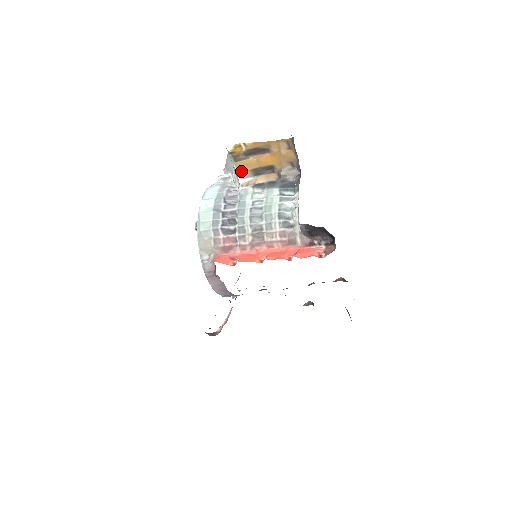
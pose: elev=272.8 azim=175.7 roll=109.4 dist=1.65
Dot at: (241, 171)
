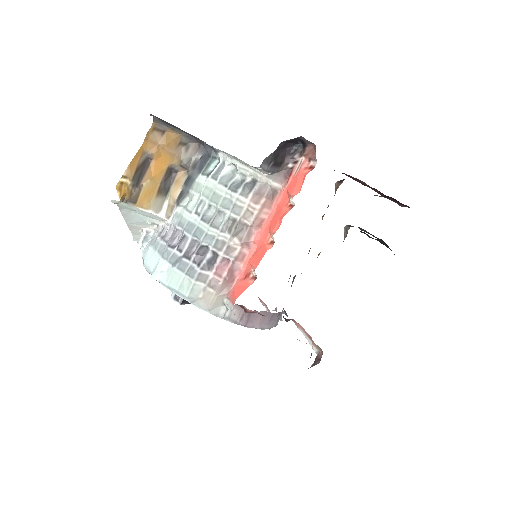
Dot at: (151, 206)
